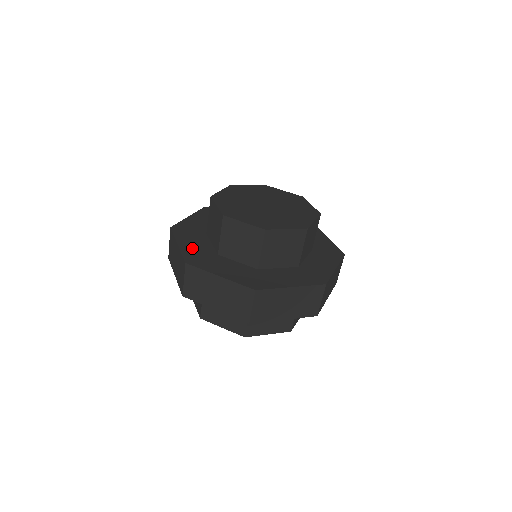
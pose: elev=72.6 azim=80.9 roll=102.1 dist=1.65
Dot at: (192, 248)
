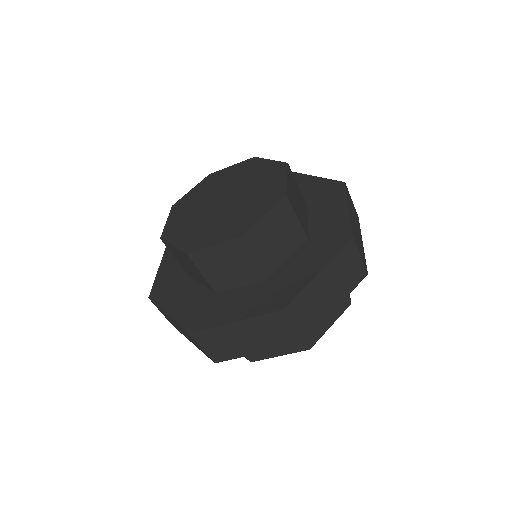
Dot at: (185, 307)
